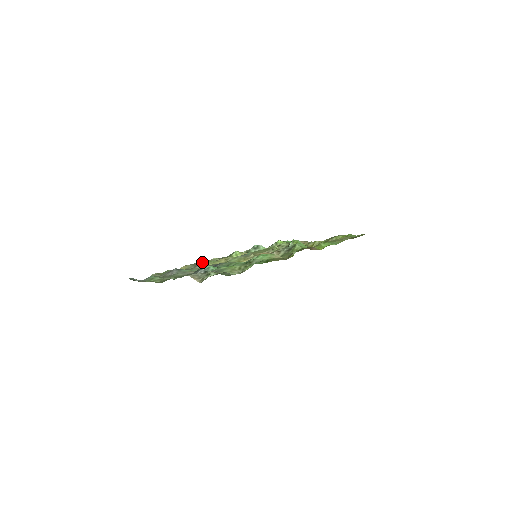
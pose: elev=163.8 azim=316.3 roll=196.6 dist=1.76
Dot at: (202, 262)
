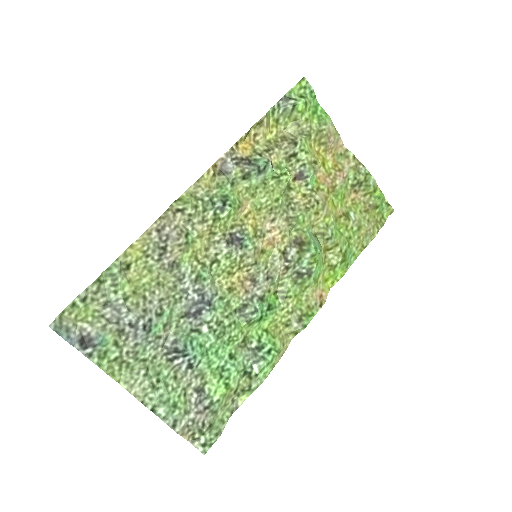
Dot at: (174, 246)
